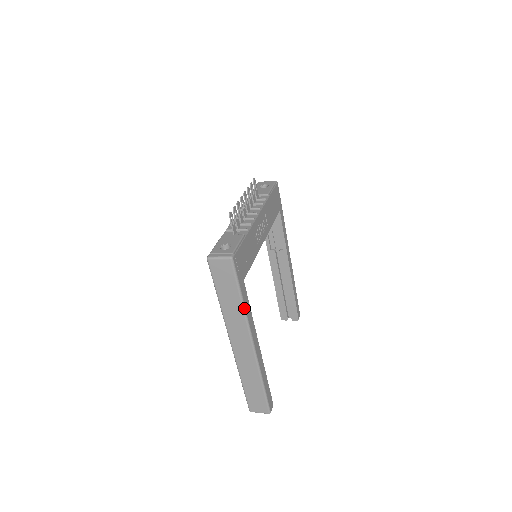
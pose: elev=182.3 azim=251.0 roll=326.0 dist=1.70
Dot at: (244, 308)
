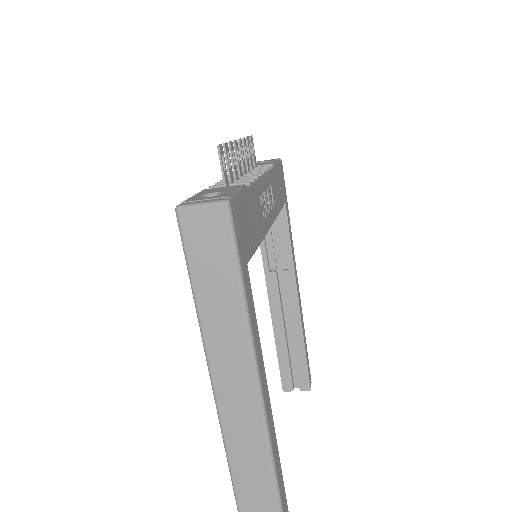
Dot at: (248, 320)
